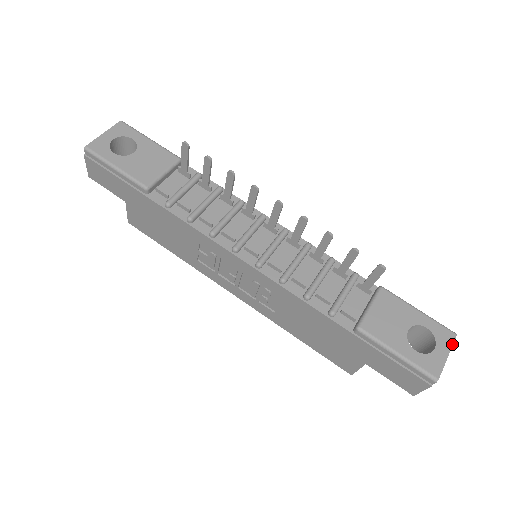
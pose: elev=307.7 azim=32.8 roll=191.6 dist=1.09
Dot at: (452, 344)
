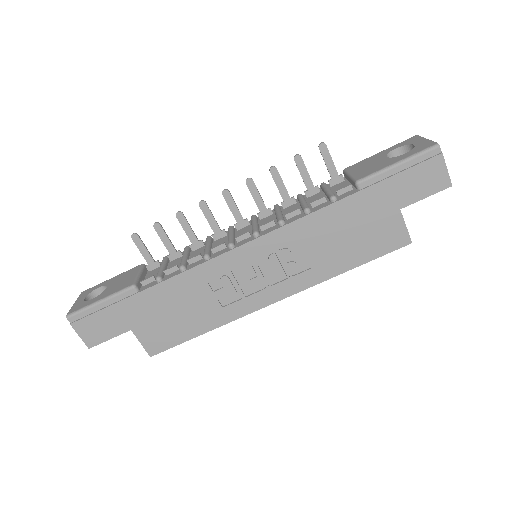
Dot at: (420, 137)
